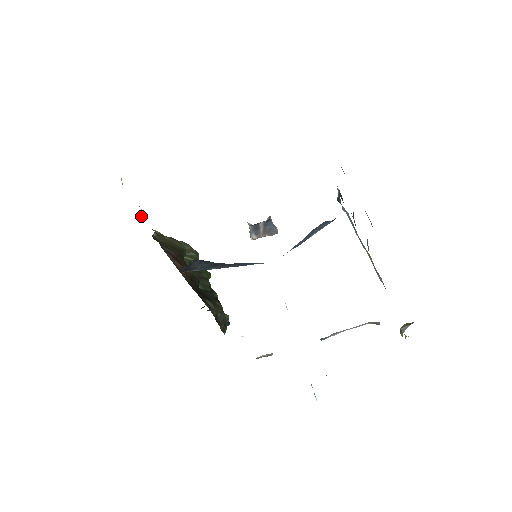
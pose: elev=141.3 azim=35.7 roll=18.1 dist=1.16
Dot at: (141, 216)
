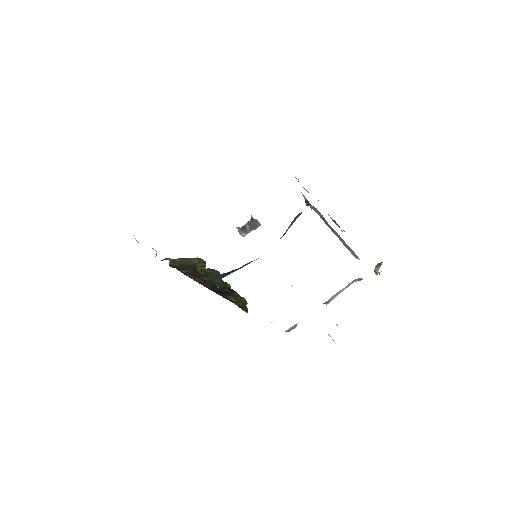
Dot at: (156, 255)
